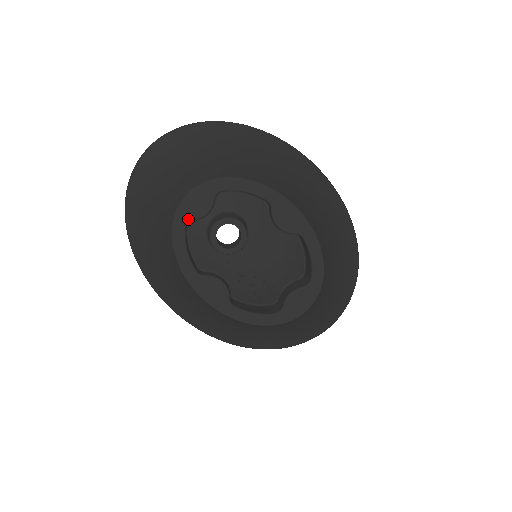
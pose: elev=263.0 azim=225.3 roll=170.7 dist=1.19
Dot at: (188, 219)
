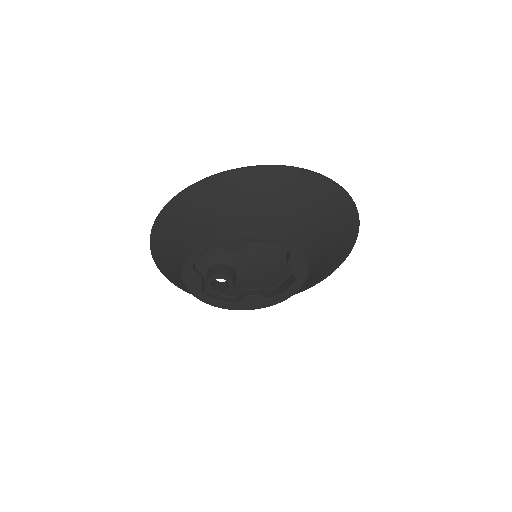
Dot at: (199, 290)
